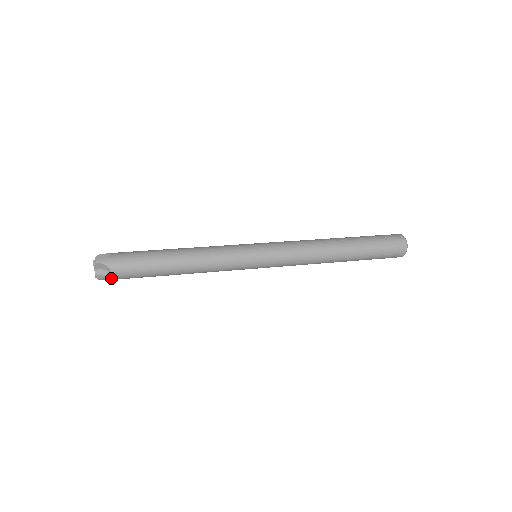
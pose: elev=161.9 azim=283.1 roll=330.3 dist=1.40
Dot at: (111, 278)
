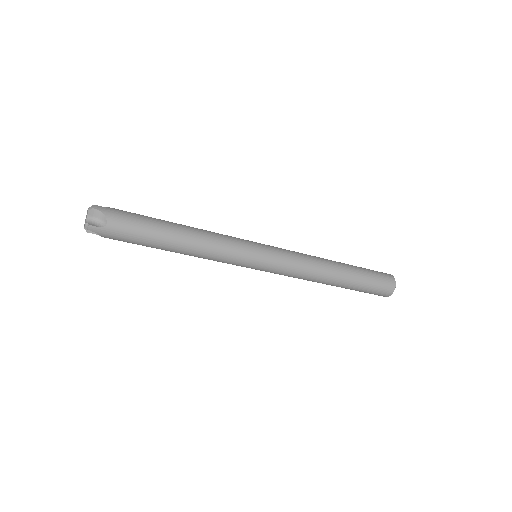
Dot at: (103, 231)
